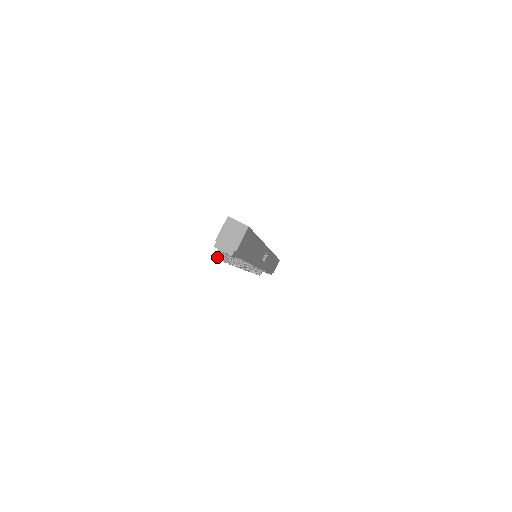
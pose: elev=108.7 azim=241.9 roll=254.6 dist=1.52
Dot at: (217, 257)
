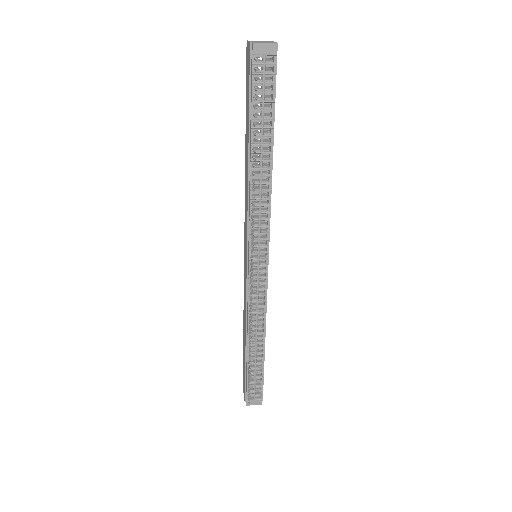
Dot at: occluded
